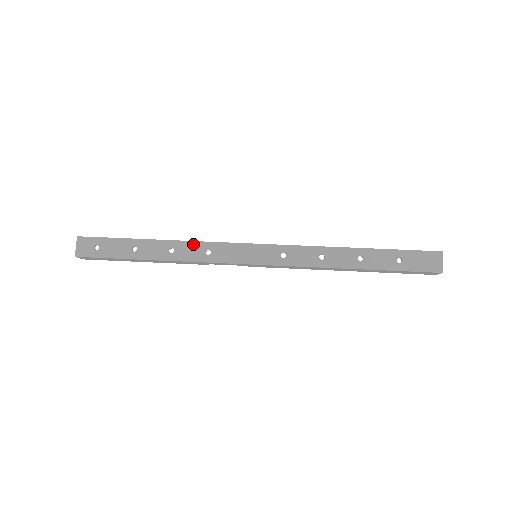
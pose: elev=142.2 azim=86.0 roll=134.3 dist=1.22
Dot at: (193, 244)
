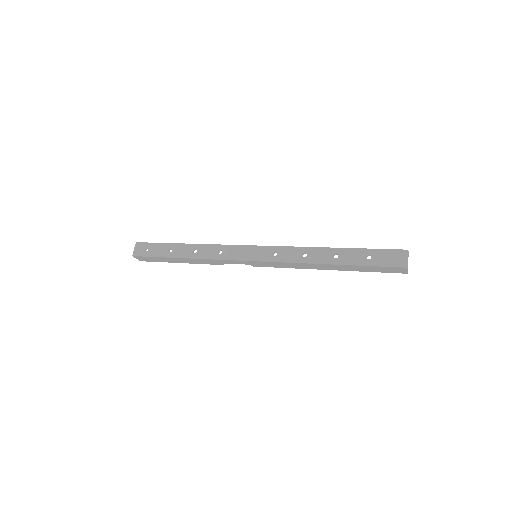
Dot at: (210, 246)
